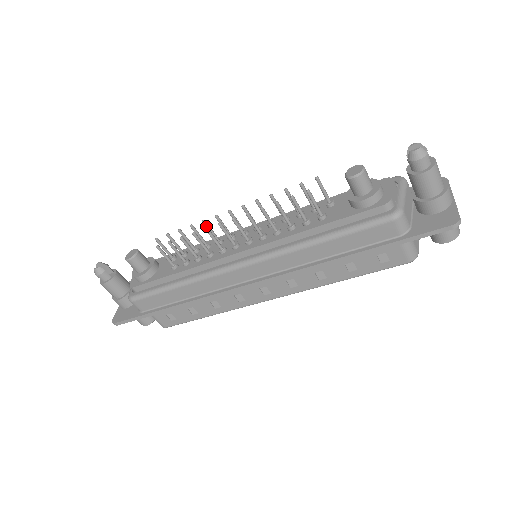
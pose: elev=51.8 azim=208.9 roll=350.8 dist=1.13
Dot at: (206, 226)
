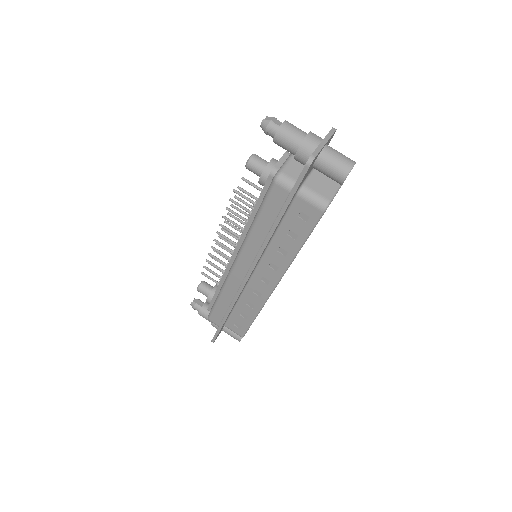
Dot at: (219, 246)
